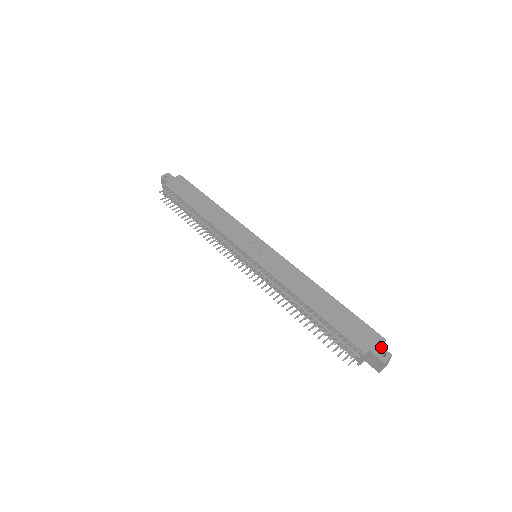
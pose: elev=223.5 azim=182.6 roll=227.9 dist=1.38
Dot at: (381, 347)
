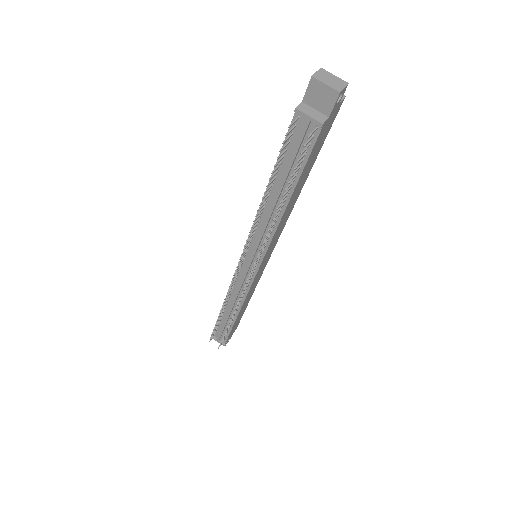
Dot at: occluded
